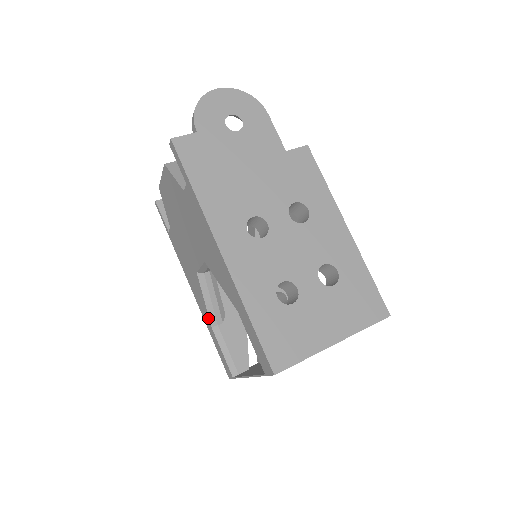
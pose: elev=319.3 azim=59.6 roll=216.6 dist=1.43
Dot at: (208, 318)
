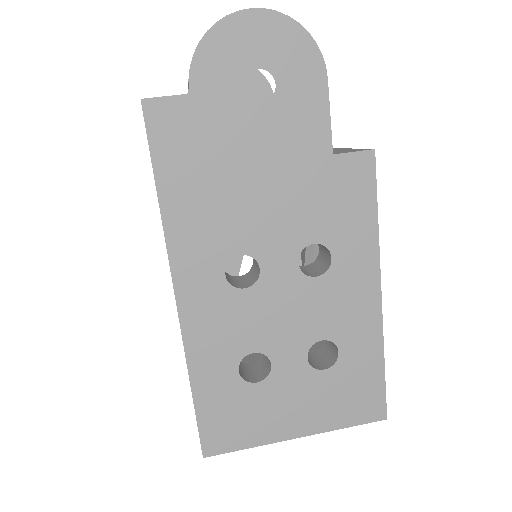
Dot at: occluded
